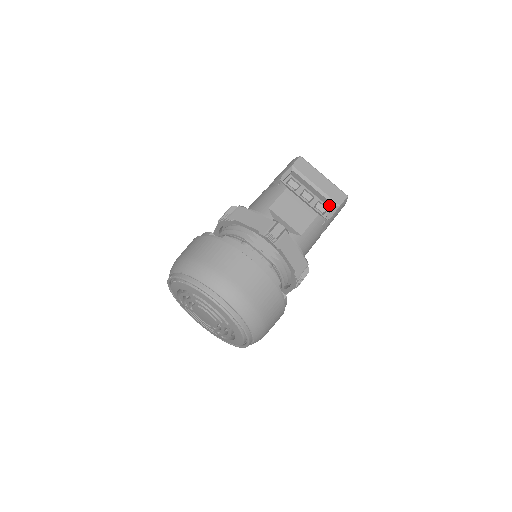
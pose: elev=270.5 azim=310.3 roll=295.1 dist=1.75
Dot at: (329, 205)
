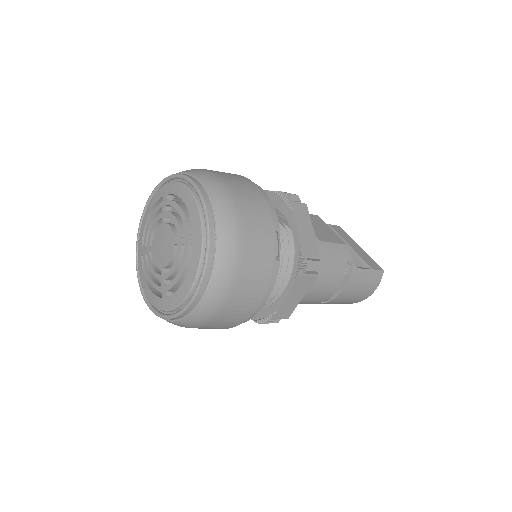
Dot at: occluded
